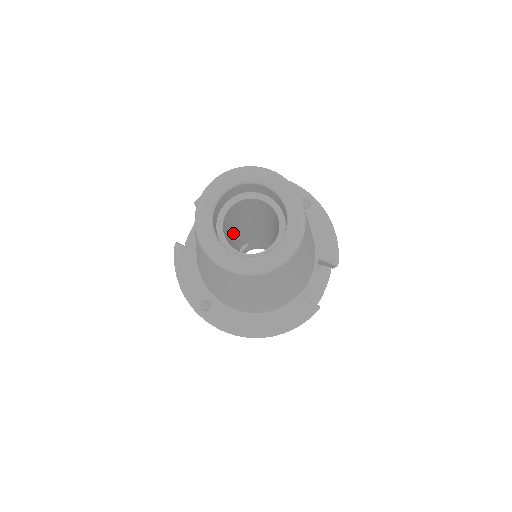
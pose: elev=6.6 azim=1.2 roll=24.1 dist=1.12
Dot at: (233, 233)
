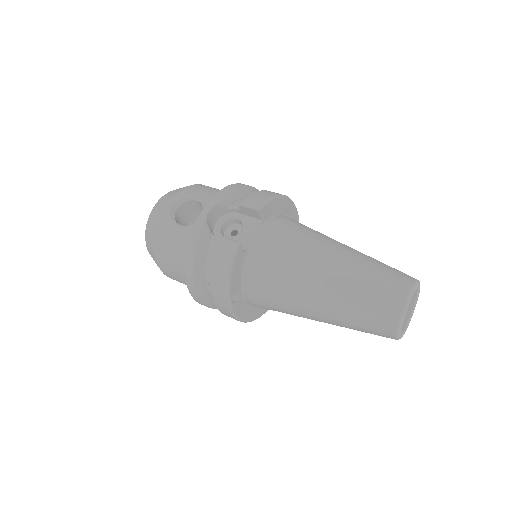
Dot at: occluded
